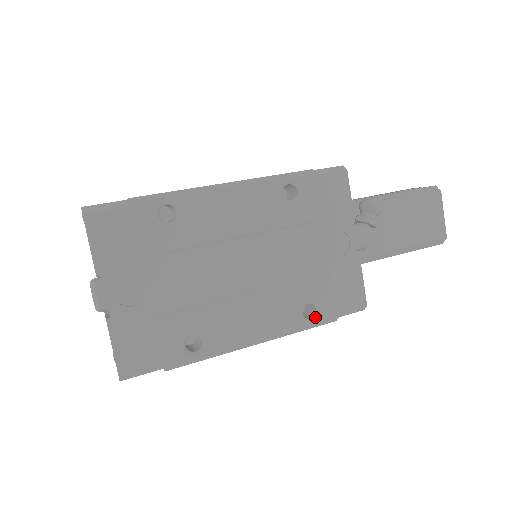
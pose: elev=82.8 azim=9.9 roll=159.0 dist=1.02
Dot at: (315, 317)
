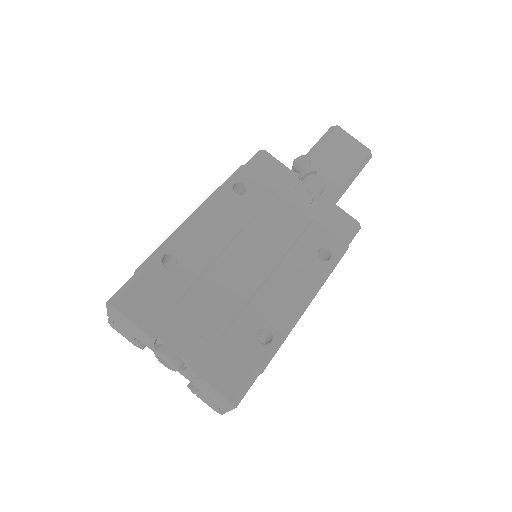
Dot at: (332, 255)
